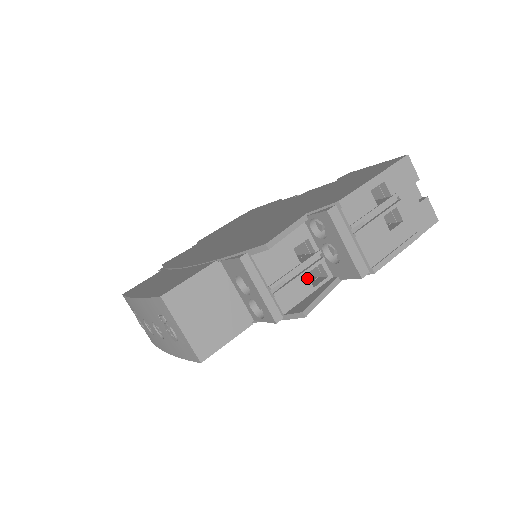
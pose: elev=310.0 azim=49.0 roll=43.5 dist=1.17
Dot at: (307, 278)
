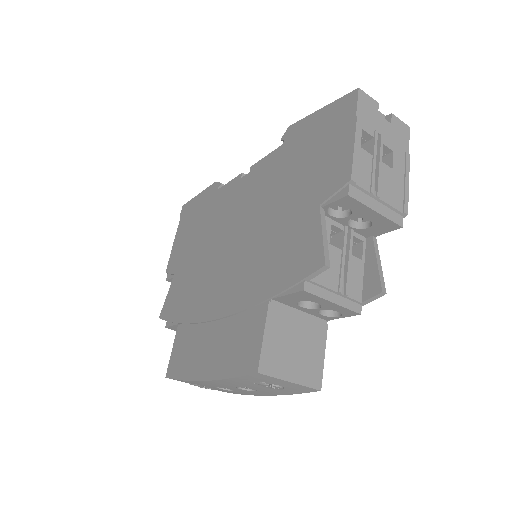
Dot at: (353, 257)
